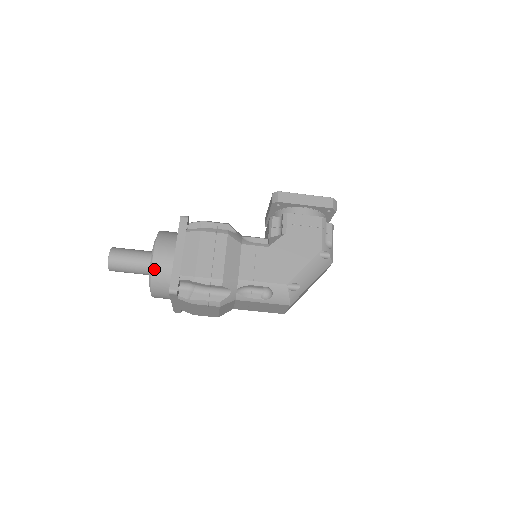
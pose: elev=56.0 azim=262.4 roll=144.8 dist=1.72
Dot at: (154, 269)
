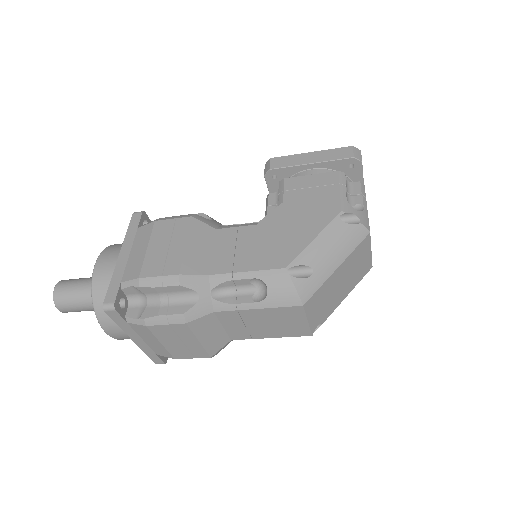
Dot at: (95, 286)
